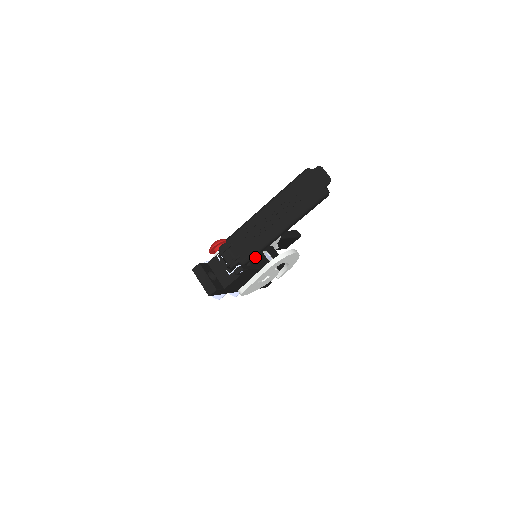
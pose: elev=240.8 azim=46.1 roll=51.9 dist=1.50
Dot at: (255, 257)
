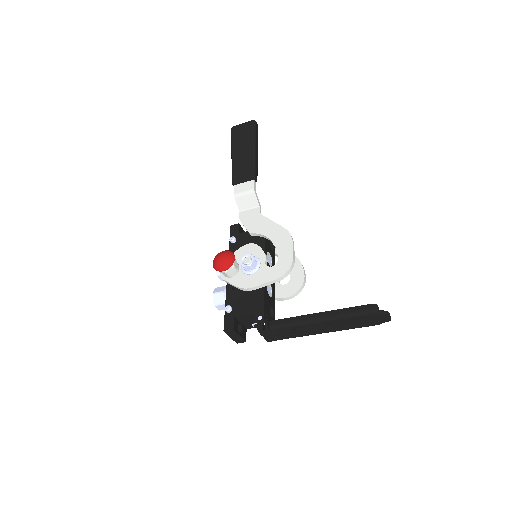
Dot at: (270, 287)
